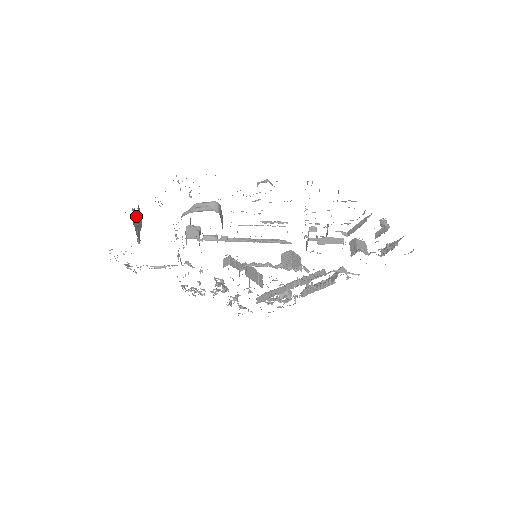
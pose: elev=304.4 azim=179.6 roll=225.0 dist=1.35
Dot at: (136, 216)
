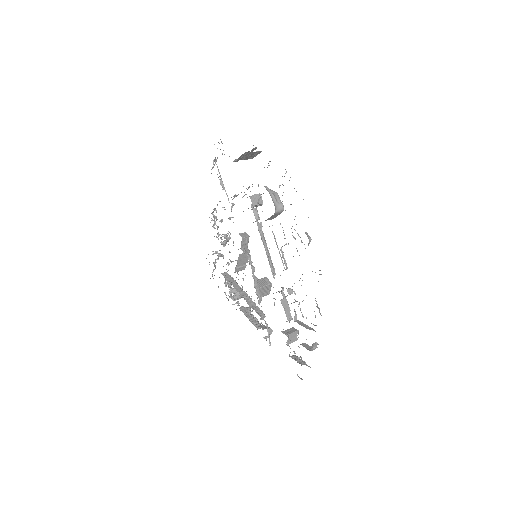
Dot at: (253, 152)
